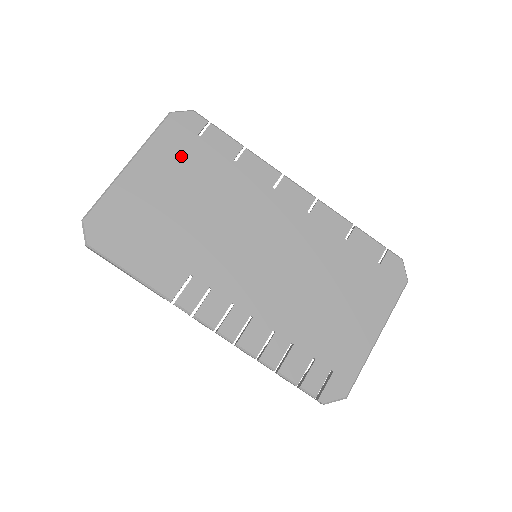
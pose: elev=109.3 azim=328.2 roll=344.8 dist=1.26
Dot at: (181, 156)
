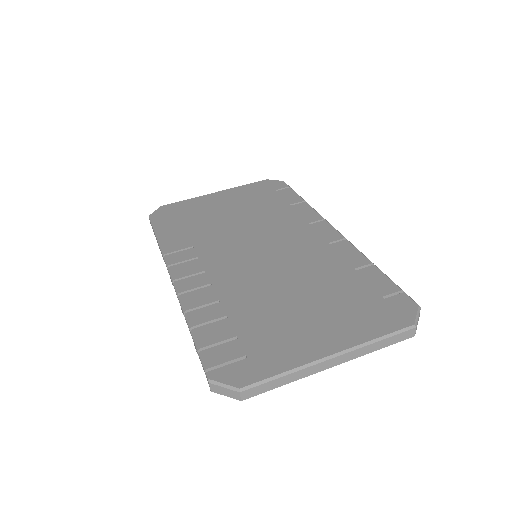
Dot at: (253, 196)
